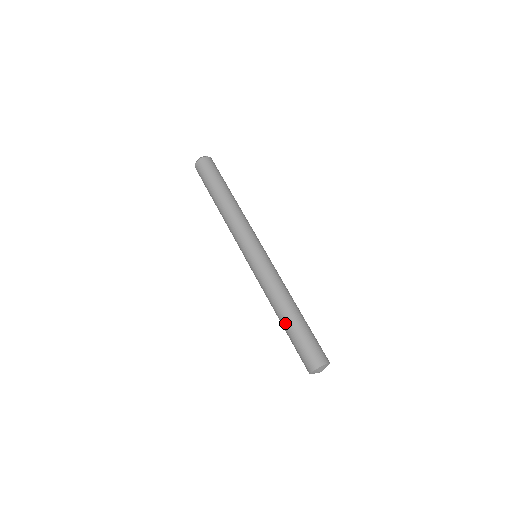
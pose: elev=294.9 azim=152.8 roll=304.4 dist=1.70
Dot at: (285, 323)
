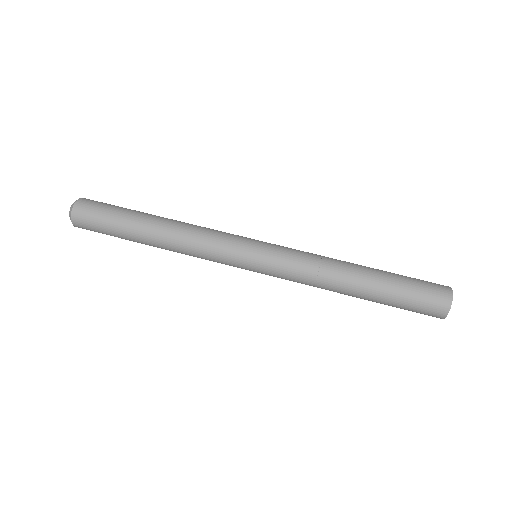
Dot at: (371, 285)
